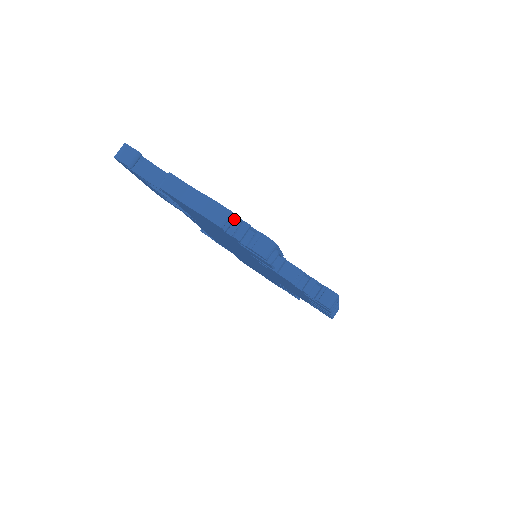
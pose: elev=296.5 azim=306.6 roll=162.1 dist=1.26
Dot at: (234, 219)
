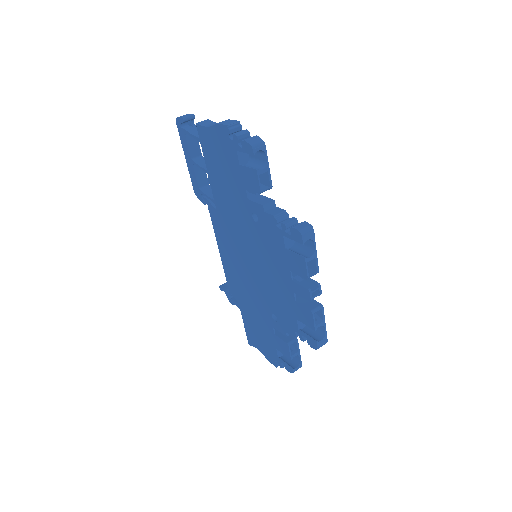
Dot at: (239, 128)
